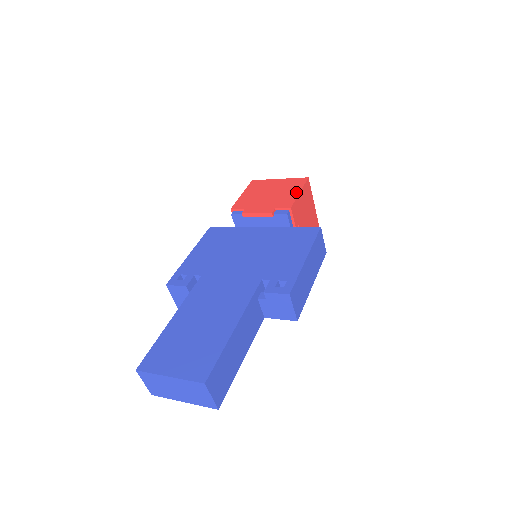
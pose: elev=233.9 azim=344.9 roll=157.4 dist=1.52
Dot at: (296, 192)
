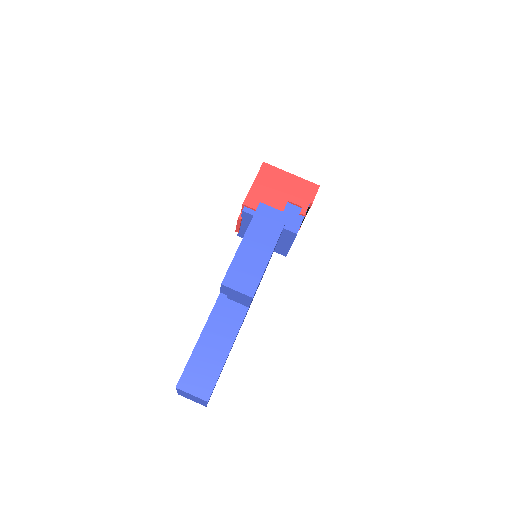
Dot at: (252, 185)
